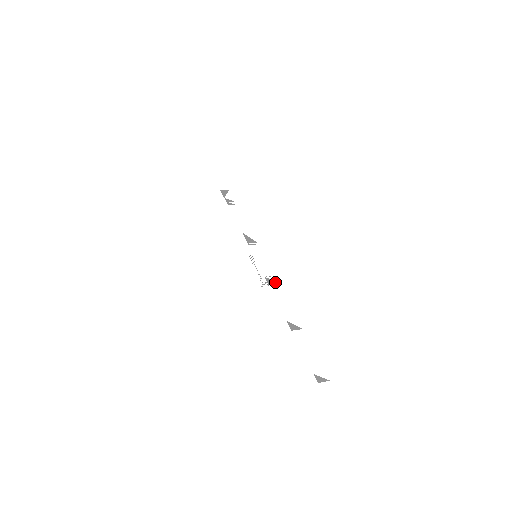
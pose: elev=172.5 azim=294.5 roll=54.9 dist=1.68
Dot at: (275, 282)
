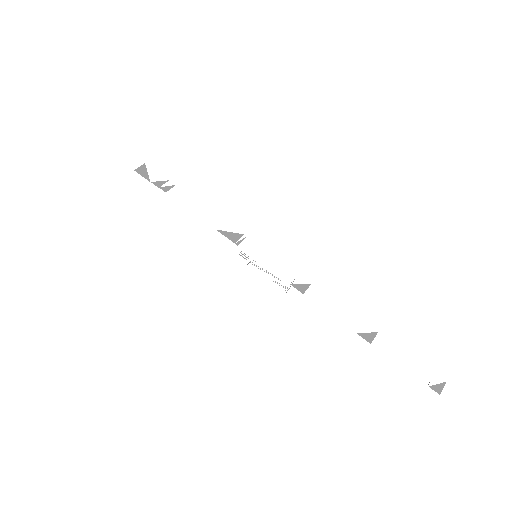
Dot at: (306, 284)
